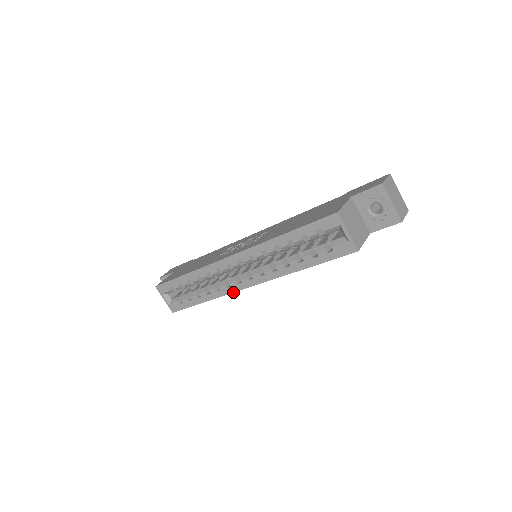
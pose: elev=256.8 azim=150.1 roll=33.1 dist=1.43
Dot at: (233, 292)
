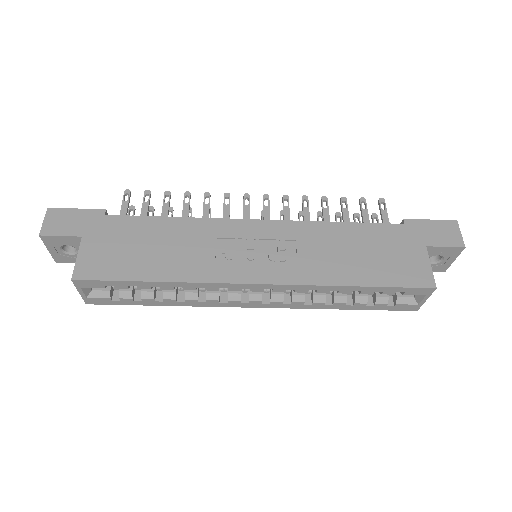
Dot at: occluded
